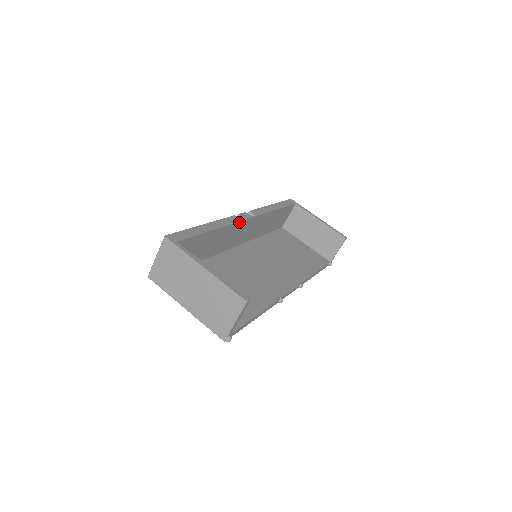
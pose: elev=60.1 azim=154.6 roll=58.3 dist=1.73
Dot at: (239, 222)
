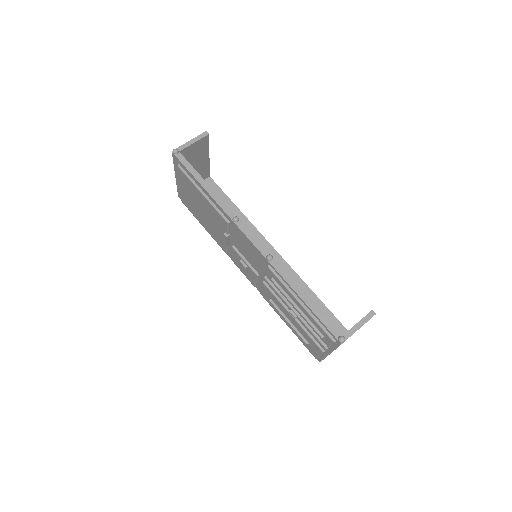
Dot at: (263, 238)
